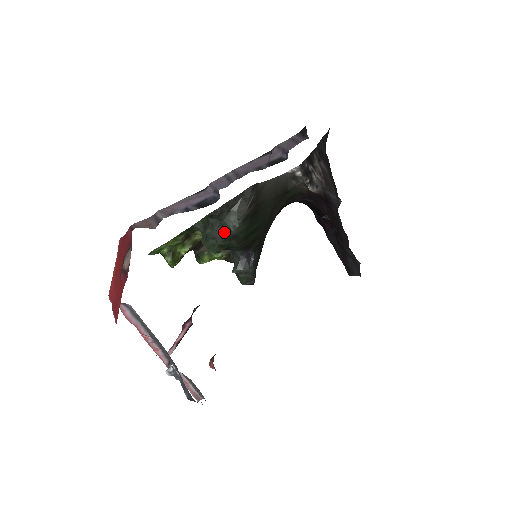
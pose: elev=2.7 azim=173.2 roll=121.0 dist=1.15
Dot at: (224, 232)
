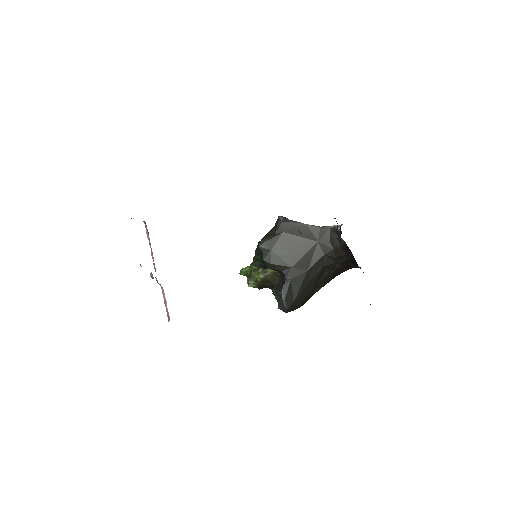
Dot at: occluded
